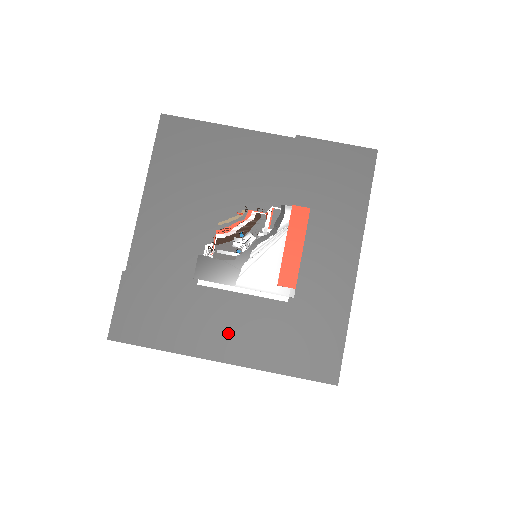
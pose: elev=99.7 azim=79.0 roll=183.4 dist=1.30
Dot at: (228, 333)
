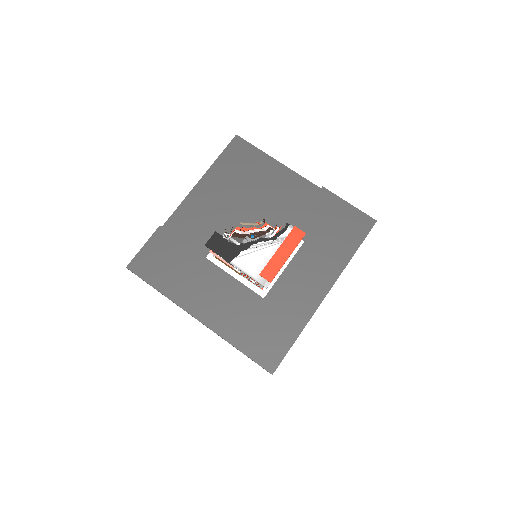
Dot at: (211, 301)
